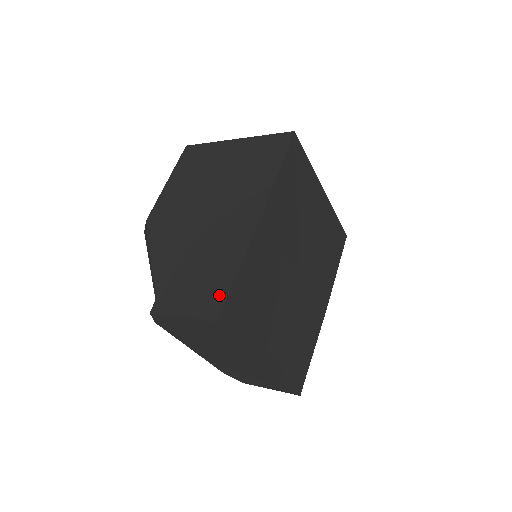
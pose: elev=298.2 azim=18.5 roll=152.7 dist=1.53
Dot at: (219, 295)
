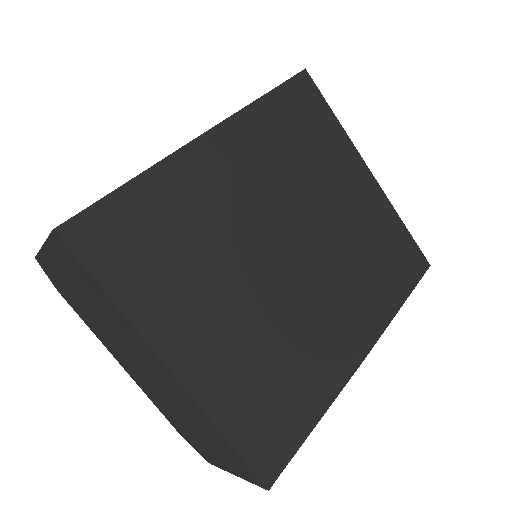
Dot at: occluded
